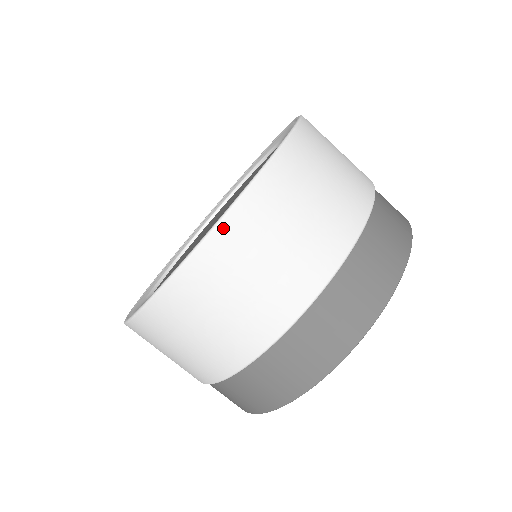
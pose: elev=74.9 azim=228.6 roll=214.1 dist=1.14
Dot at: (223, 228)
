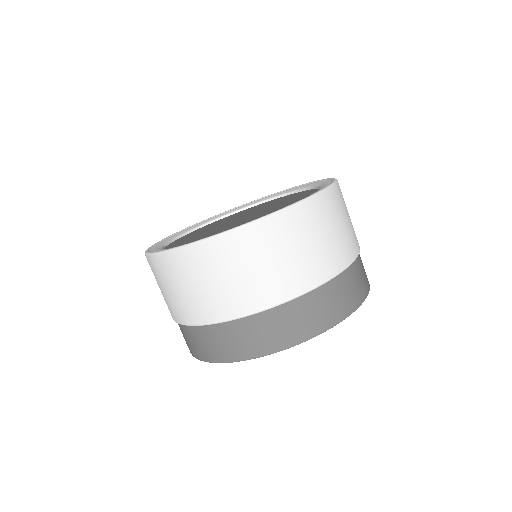
Dot at: (337, 186)
